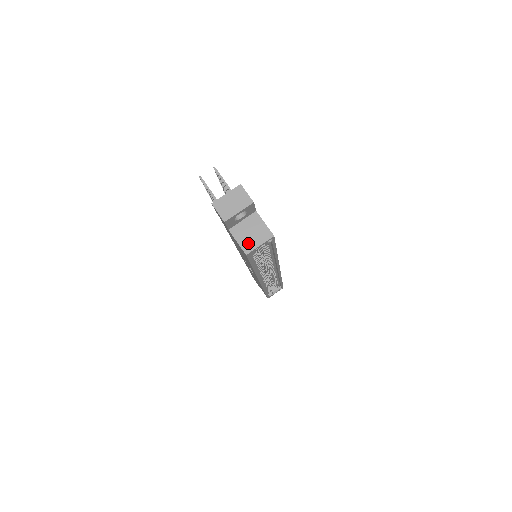
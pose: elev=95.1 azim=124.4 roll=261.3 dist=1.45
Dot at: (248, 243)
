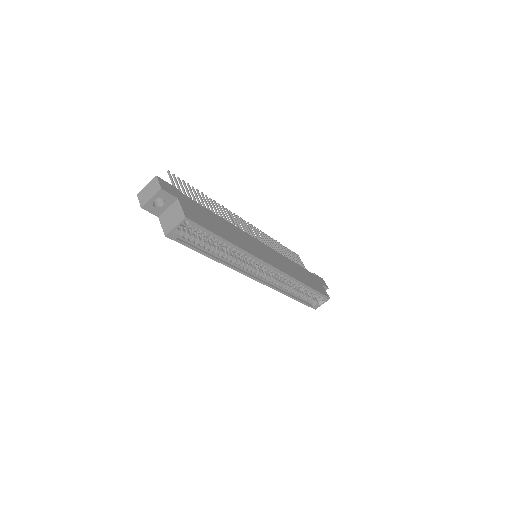
Dot at: (168, 226)
